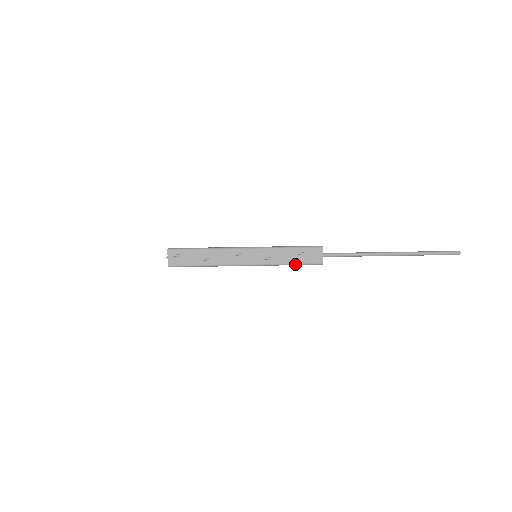
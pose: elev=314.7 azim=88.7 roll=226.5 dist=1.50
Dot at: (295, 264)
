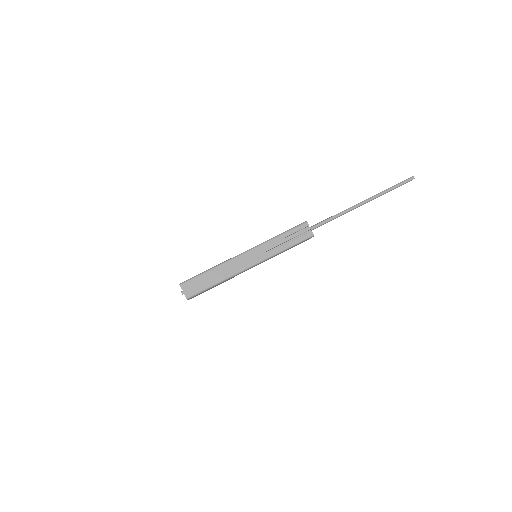
Dot at: (291, 246)
